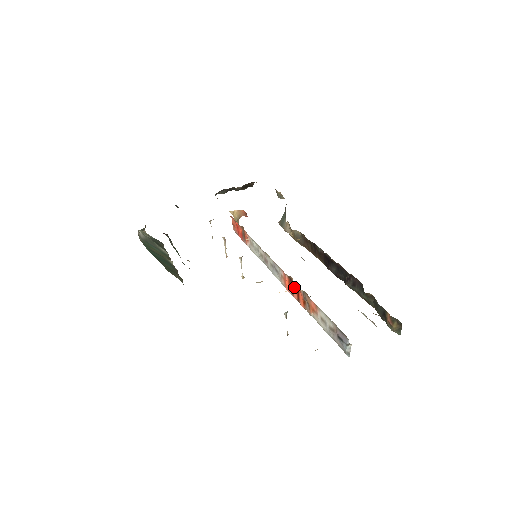
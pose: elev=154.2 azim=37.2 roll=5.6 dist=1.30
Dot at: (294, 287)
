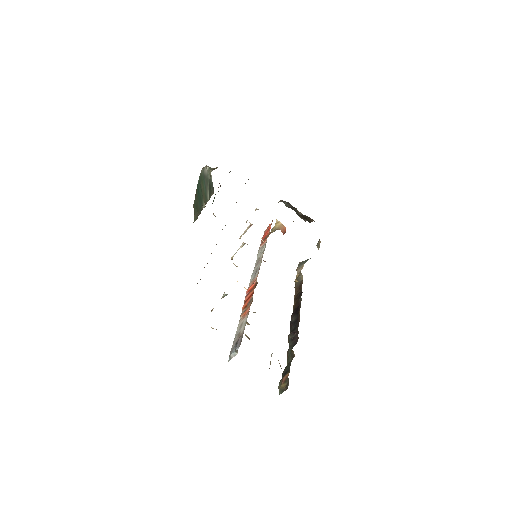
Dot at: (252, 291)
